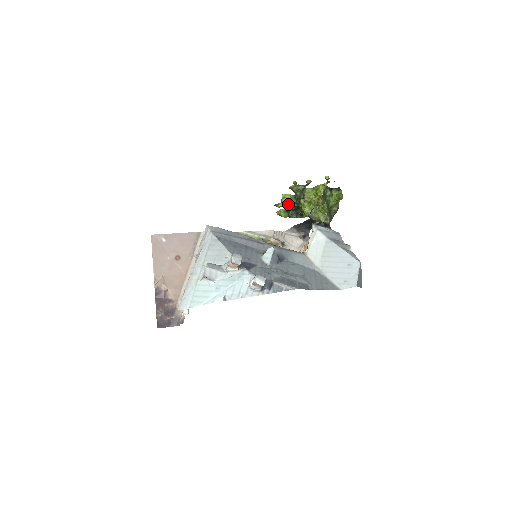
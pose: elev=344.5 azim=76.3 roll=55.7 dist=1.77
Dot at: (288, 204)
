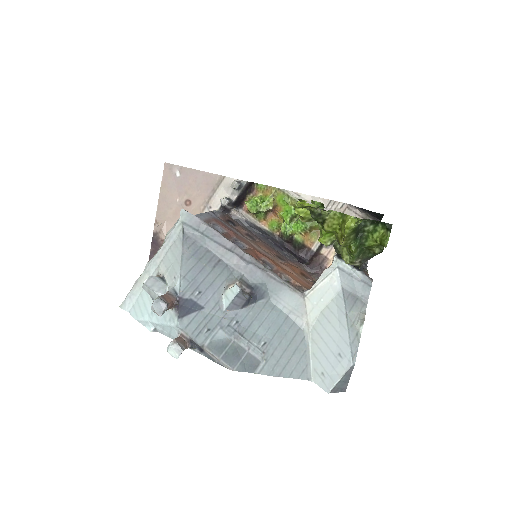
Dot at: (303, 217)
